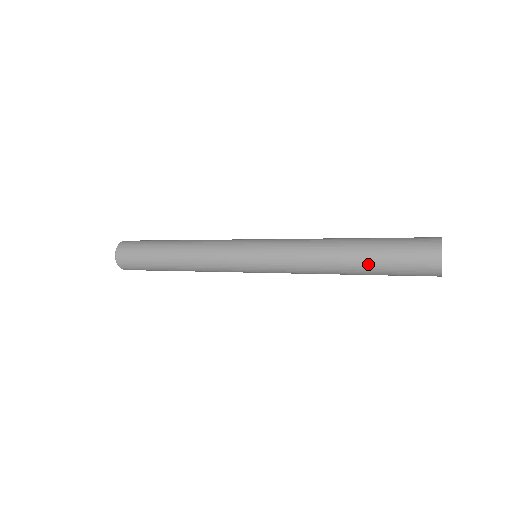
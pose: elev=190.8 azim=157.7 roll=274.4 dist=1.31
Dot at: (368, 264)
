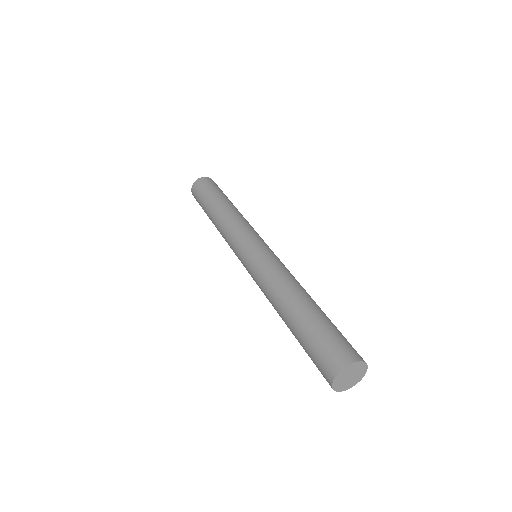
Dot at: (299, 322)
